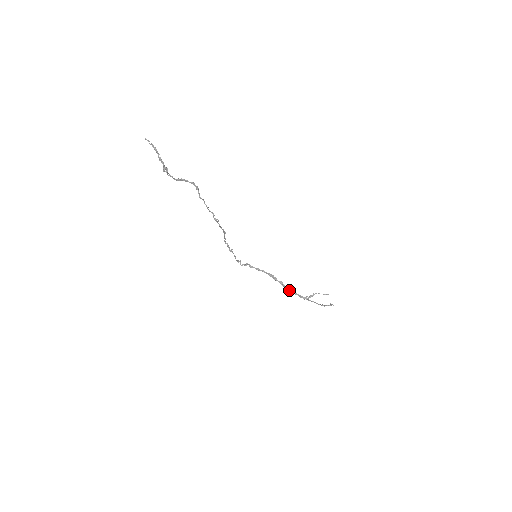
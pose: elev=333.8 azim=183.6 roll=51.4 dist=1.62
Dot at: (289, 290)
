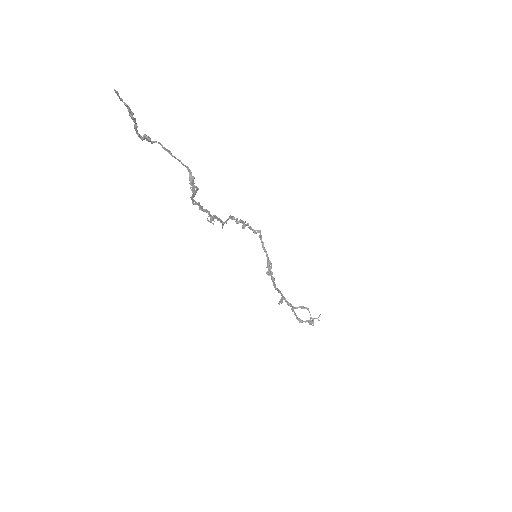
Dot at: (276, 289)
